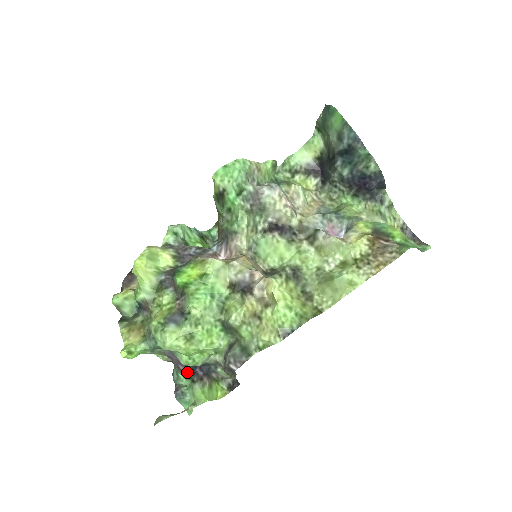
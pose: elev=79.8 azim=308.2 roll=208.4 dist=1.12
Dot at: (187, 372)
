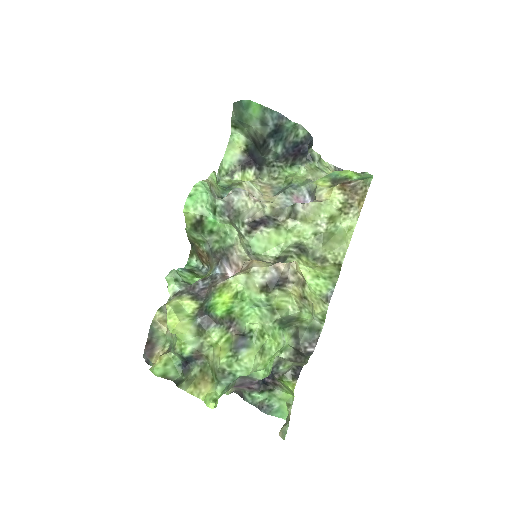
Dot at: (260, 387)
